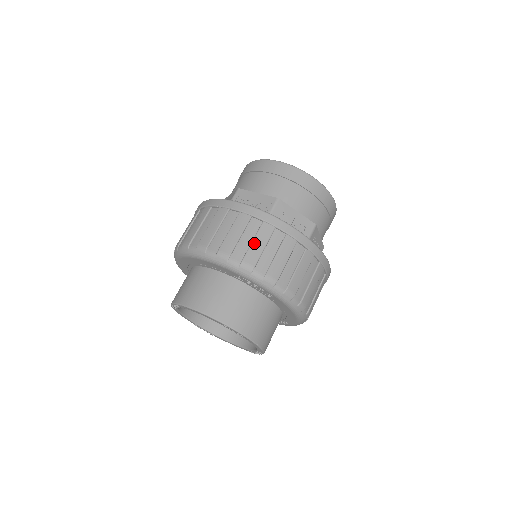
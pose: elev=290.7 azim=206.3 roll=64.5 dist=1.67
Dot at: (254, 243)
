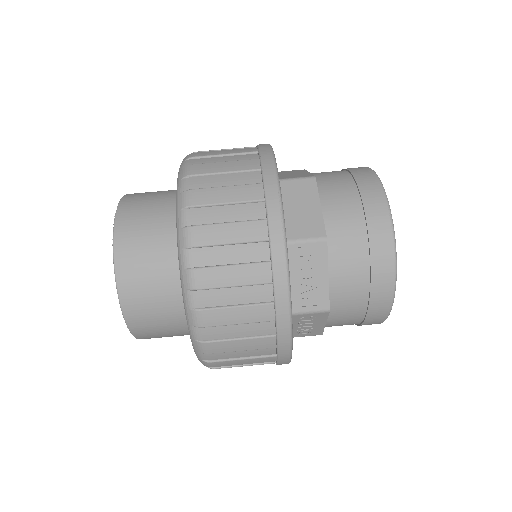
Dot at: (238, 342)
